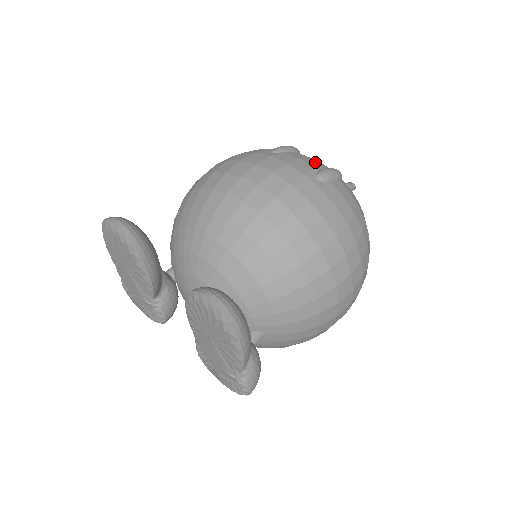
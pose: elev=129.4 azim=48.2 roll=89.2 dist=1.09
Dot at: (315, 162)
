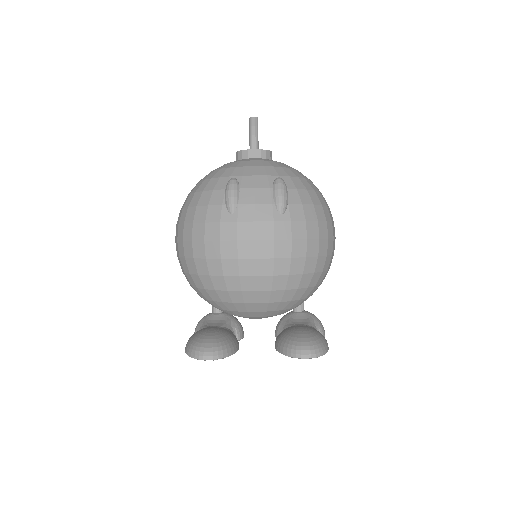
Dot at: (262, 191)
